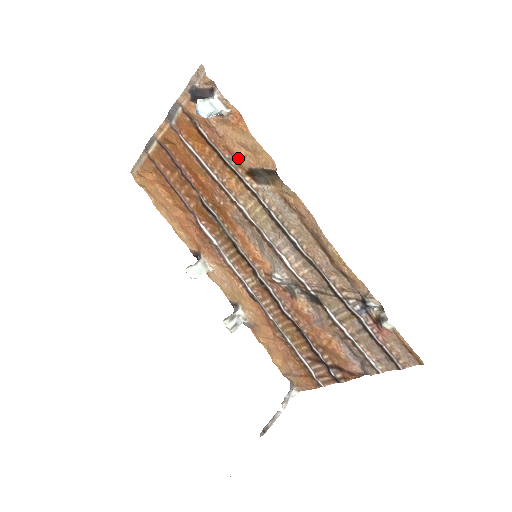
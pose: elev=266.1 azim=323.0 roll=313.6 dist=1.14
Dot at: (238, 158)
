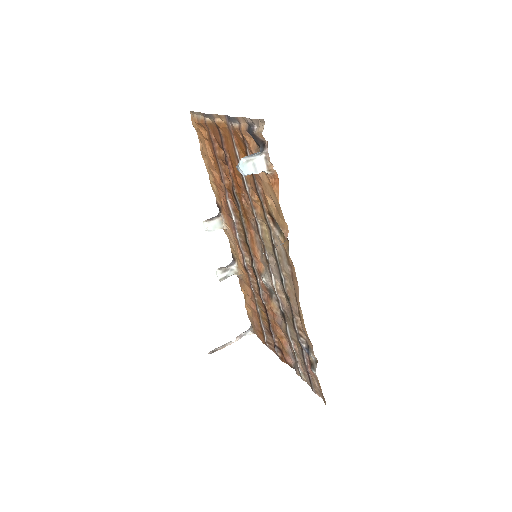
Dot at: (266, 200)
